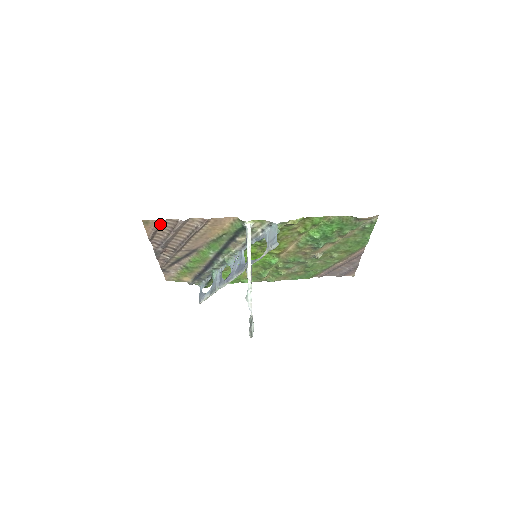
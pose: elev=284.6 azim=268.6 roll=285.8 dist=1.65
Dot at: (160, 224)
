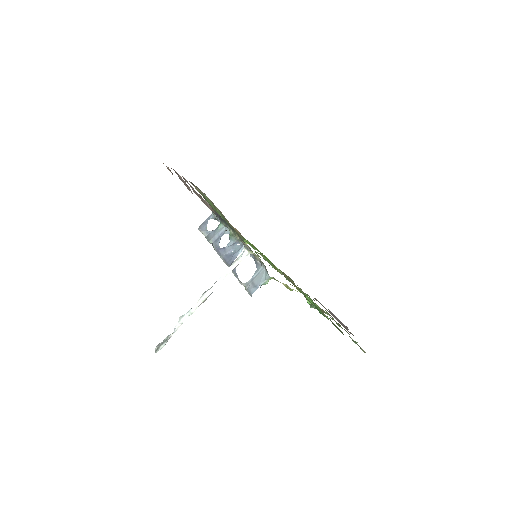
Dot at: occluded
